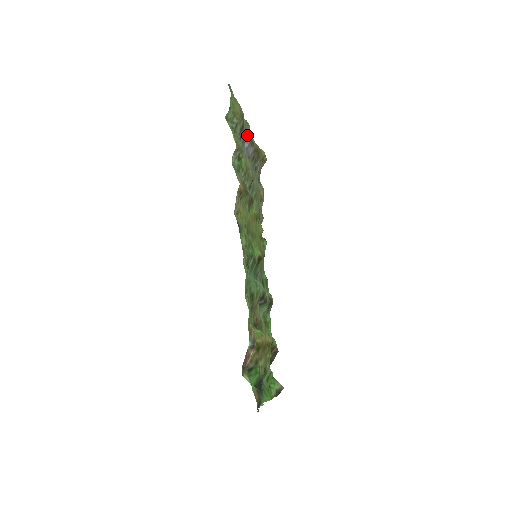
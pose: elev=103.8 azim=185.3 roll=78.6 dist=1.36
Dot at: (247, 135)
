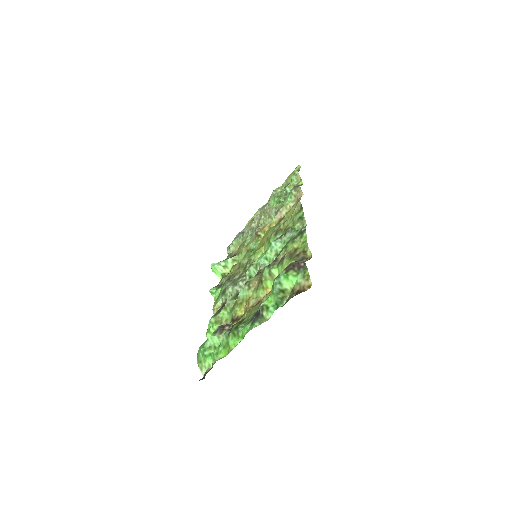
Dot at: occluded
